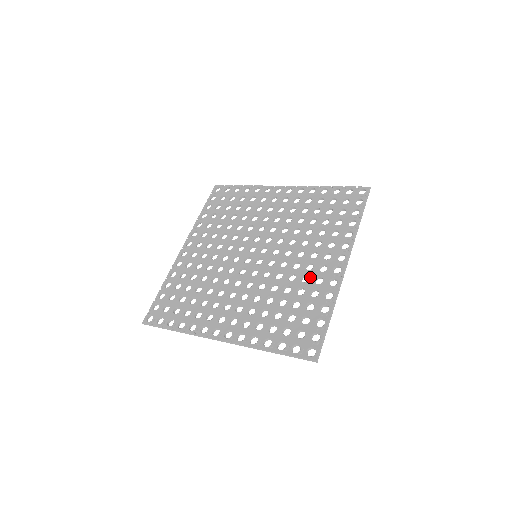
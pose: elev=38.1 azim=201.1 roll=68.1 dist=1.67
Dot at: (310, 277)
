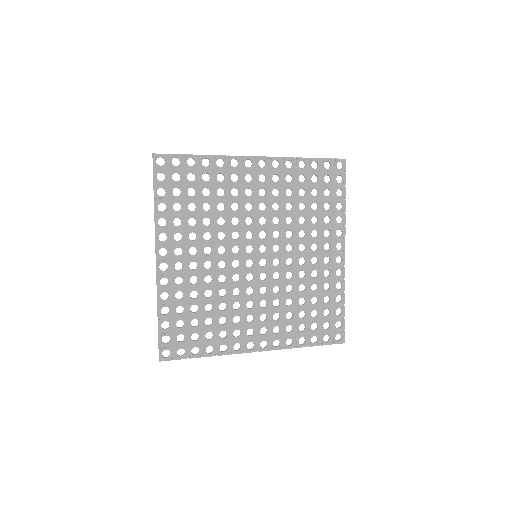
Dot at: (319, 272)
